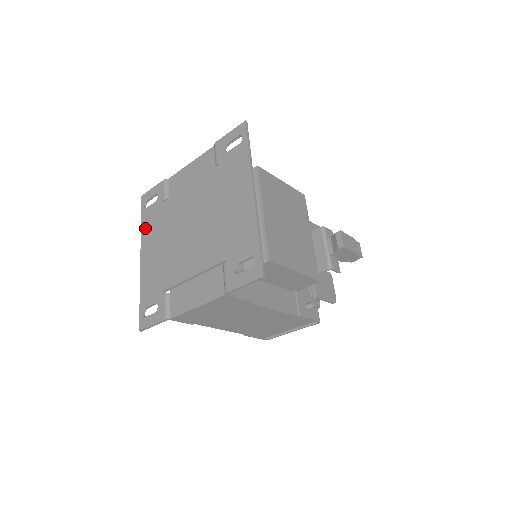
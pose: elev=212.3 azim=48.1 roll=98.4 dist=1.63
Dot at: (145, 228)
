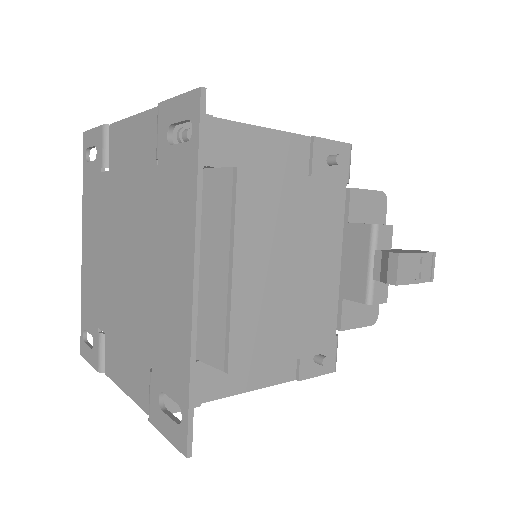
Dot at: (85, 199)
